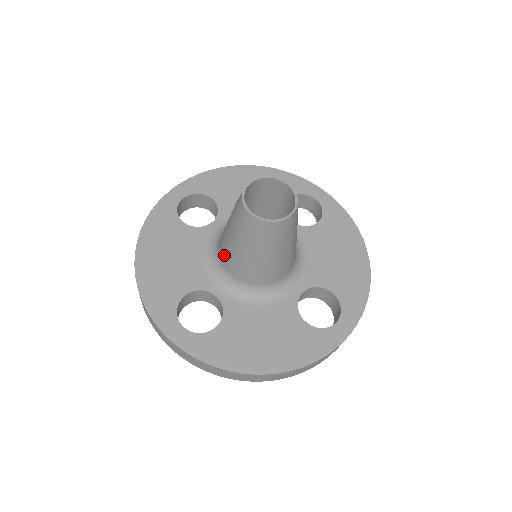
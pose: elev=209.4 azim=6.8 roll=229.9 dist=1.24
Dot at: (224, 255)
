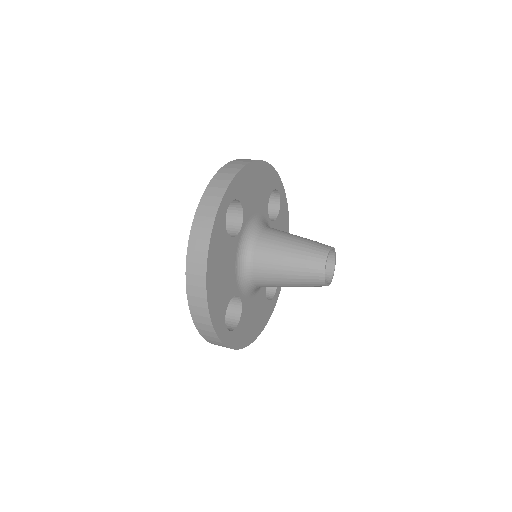
Dot at: (263, 275)
